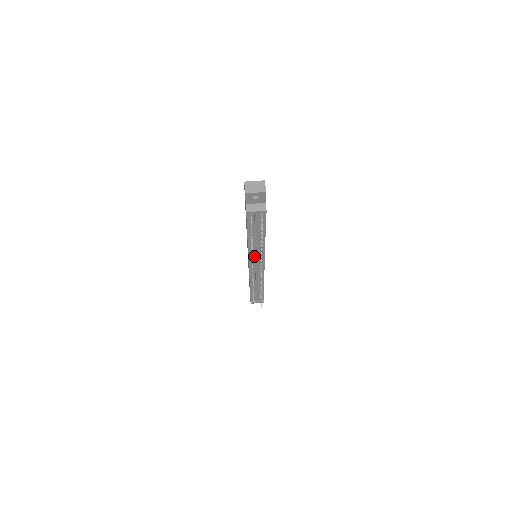
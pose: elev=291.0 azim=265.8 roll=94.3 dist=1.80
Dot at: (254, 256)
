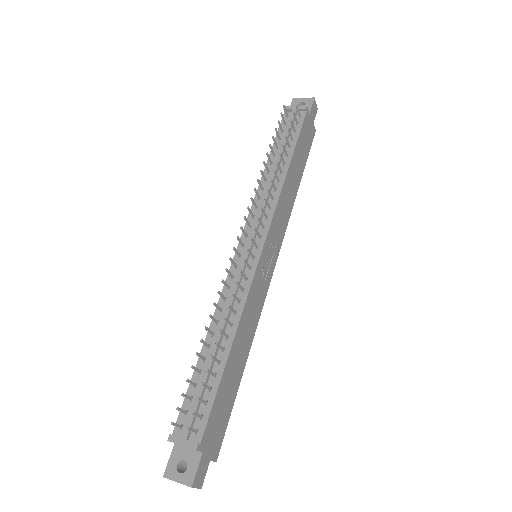
Dot at: (257, 215)
